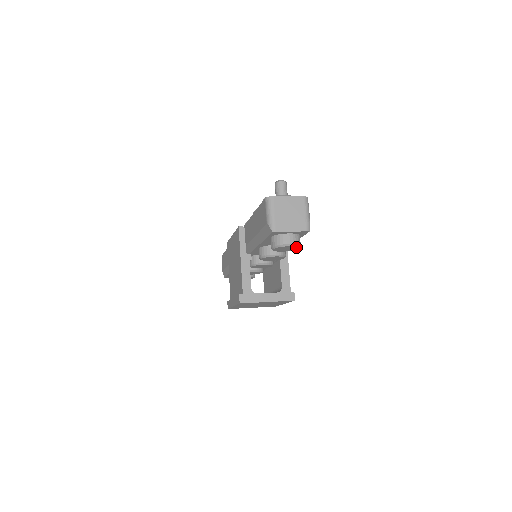
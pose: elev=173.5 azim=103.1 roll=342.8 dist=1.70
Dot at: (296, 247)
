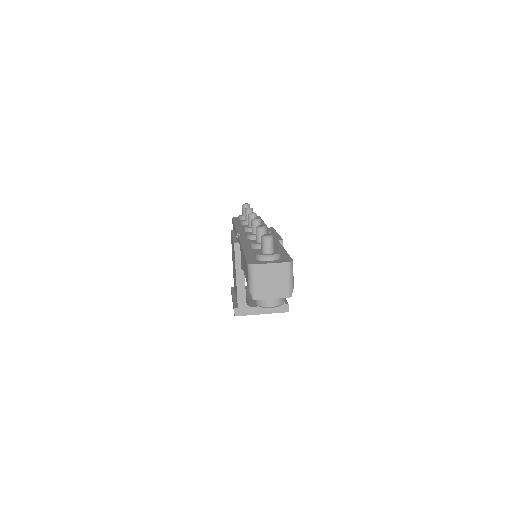
Dot at: (279, 304)
